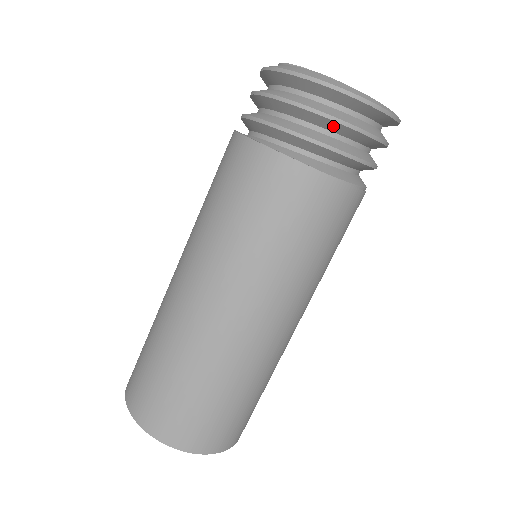
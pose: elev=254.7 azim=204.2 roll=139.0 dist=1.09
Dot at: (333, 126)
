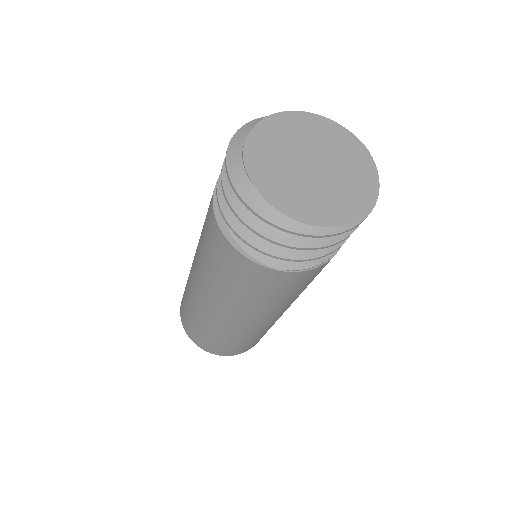
Dot at: occluded
